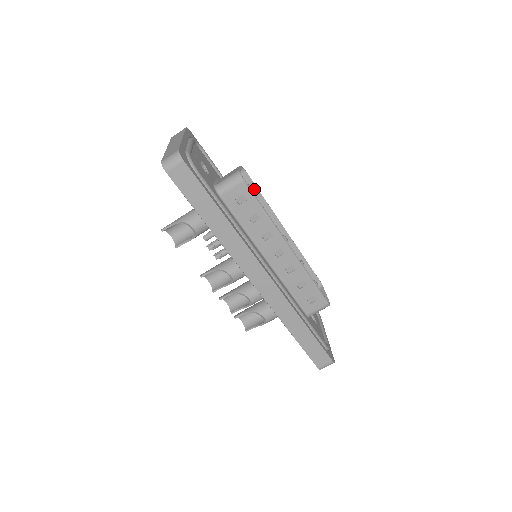
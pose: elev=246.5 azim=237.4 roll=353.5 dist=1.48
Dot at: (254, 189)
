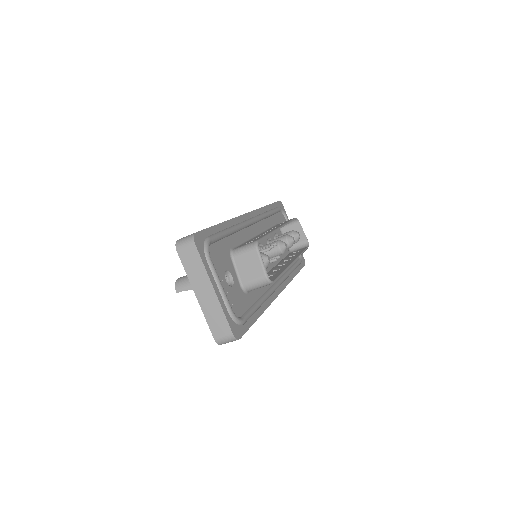
Dot at: occluded
